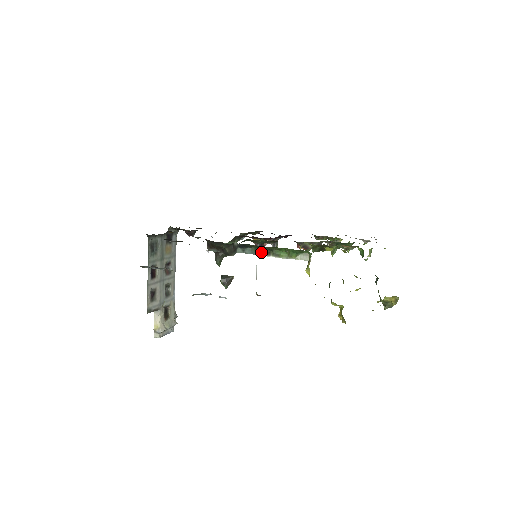
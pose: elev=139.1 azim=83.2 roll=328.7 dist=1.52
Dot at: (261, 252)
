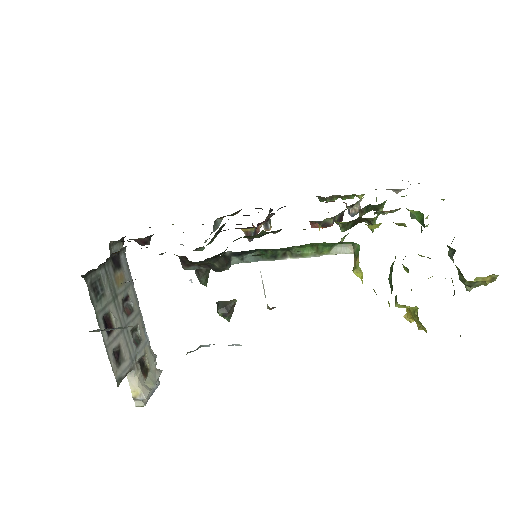
Dot at: (271, 256)
